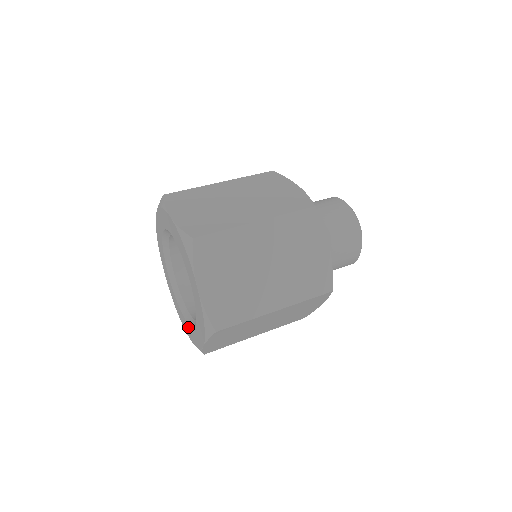
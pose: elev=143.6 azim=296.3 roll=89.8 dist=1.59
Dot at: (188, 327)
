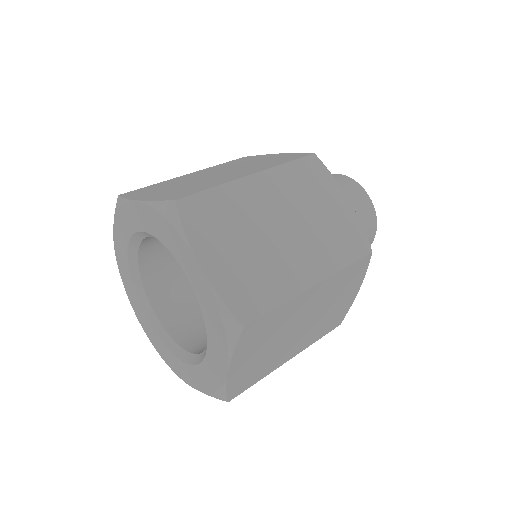
Dot at: (194, 371)
